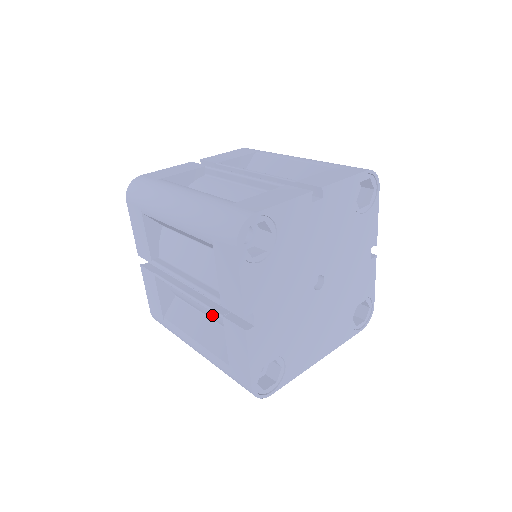
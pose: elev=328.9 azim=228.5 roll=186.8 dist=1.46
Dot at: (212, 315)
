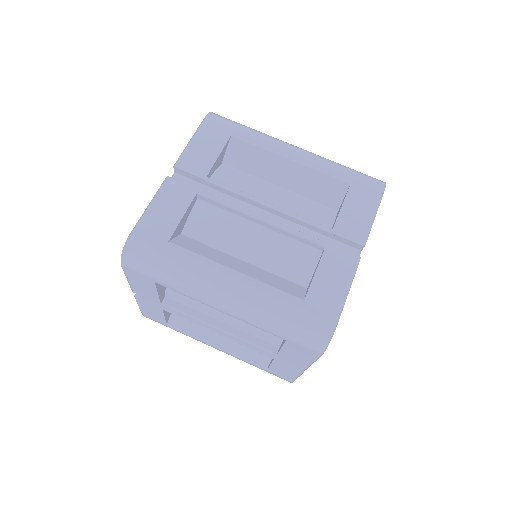
Dot at: occluded
